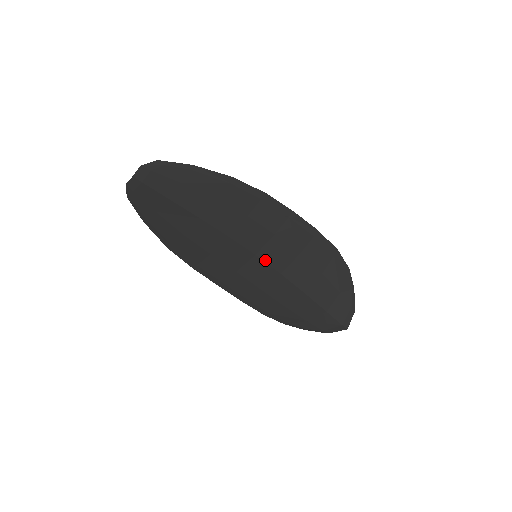
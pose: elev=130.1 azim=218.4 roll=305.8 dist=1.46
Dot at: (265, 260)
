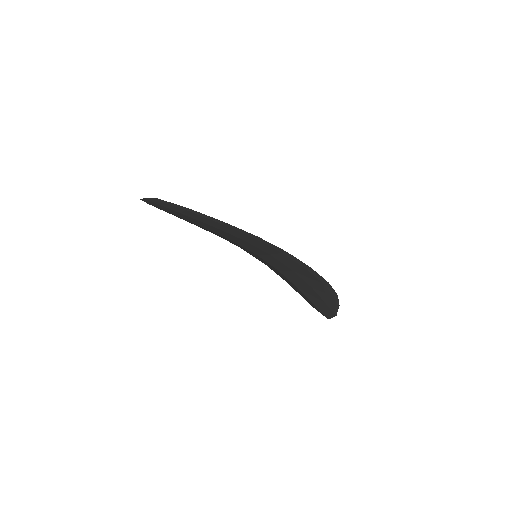
Dot at: (265, 260)
